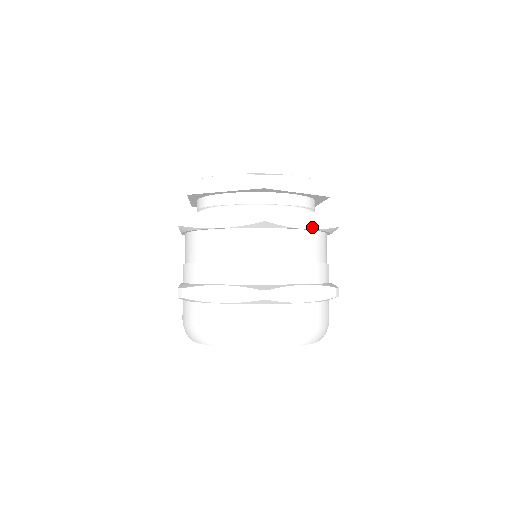
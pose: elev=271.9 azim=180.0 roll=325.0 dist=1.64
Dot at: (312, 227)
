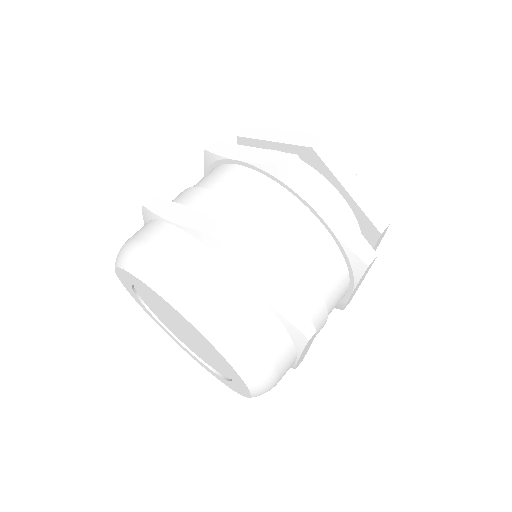
Dot at: (335, 230)
